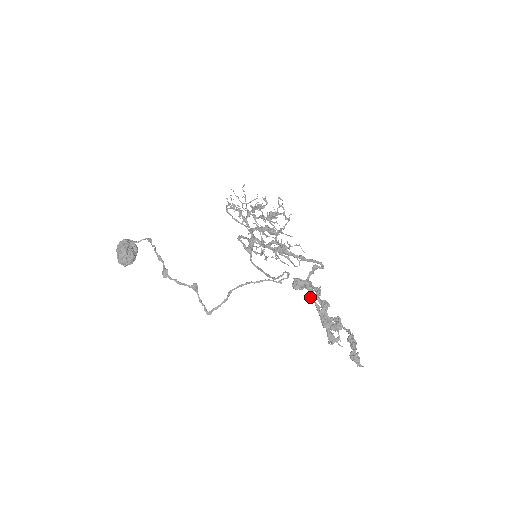
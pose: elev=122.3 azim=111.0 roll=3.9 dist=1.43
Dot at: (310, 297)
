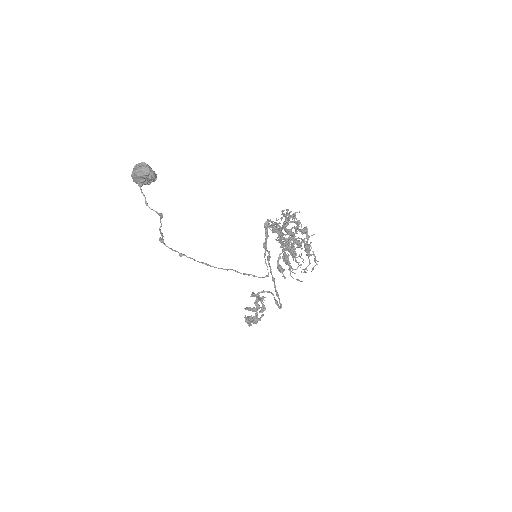
Dot at: occluded
